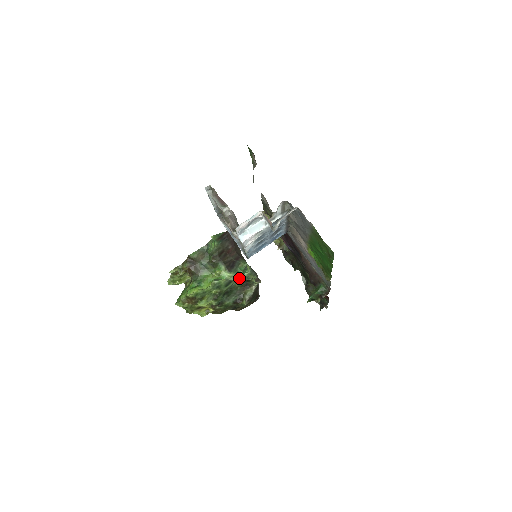
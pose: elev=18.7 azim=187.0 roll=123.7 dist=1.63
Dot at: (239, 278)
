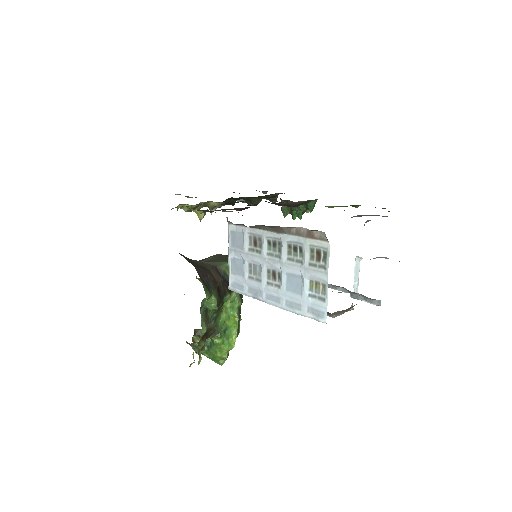
Dot at: occluded
